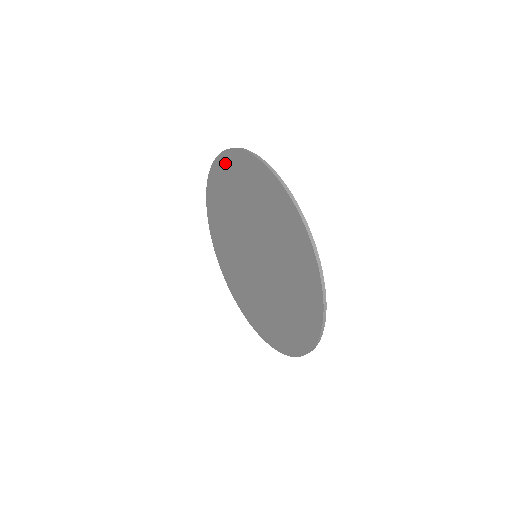
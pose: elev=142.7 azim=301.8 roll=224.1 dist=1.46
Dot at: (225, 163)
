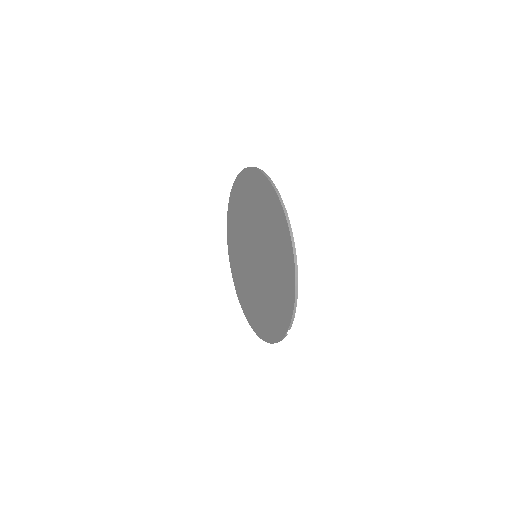
Dot at: (231, 208)
